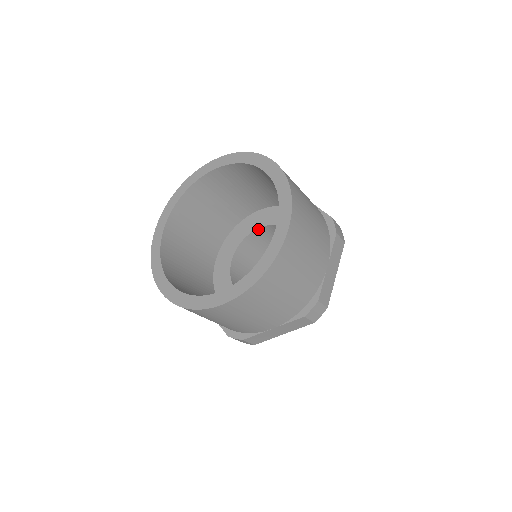
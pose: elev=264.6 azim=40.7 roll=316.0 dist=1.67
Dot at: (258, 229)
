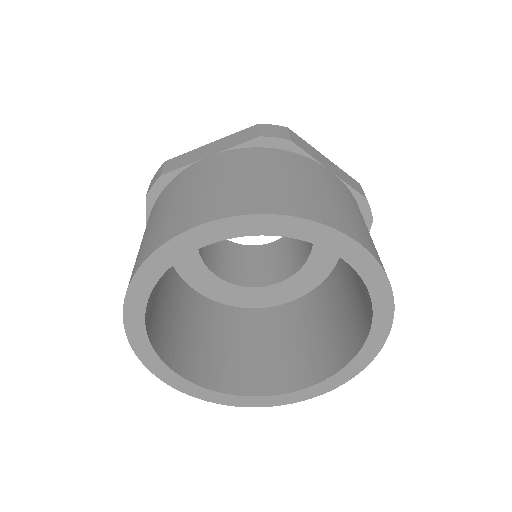
Dot at: occluded
